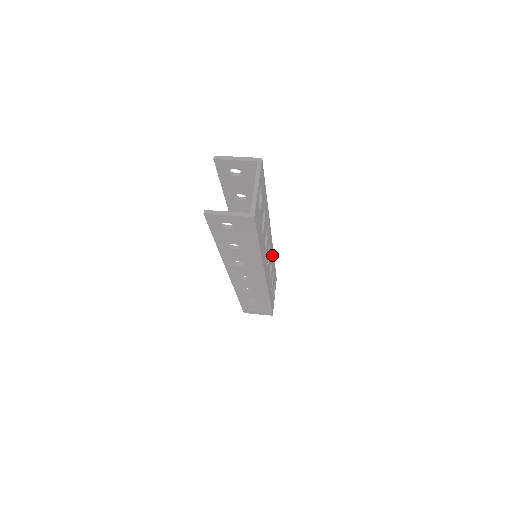
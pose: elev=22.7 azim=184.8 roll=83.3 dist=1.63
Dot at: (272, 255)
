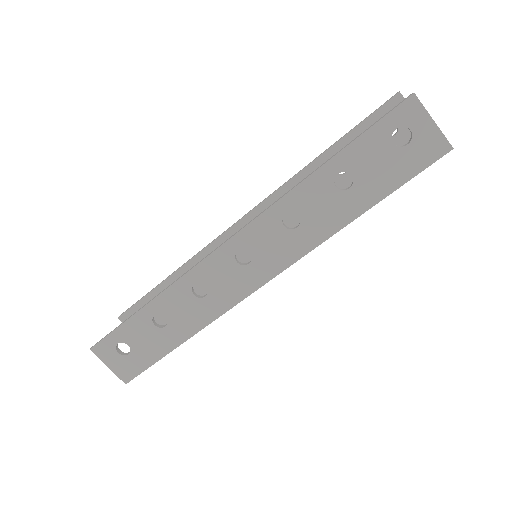
Dot at: occluded
